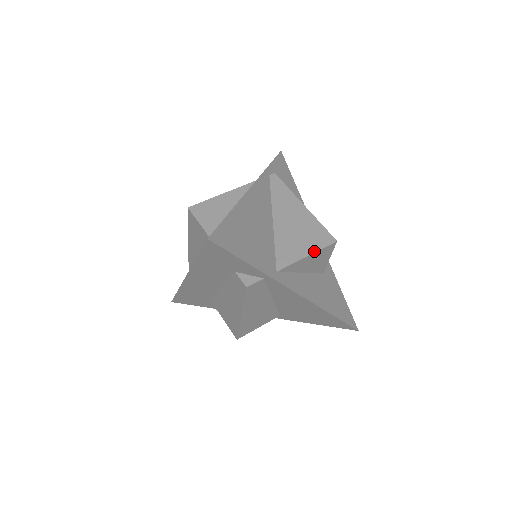
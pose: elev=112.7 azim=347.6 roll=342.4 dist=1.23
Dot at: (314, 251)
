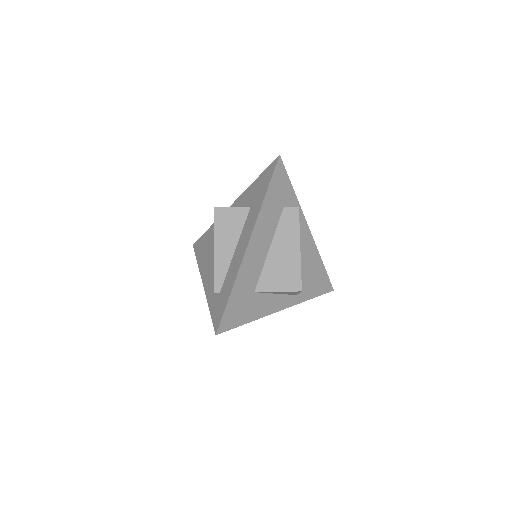
Dot at: occluded
